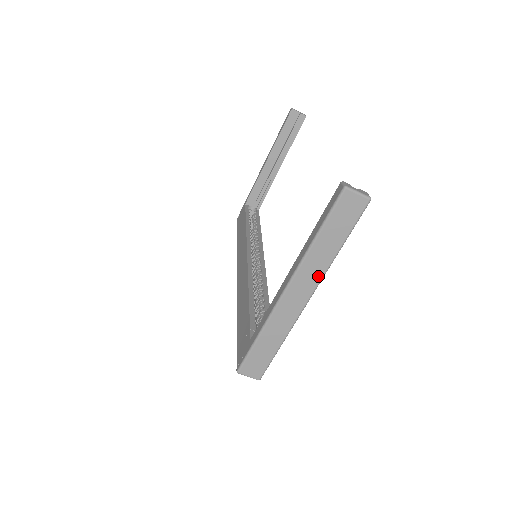
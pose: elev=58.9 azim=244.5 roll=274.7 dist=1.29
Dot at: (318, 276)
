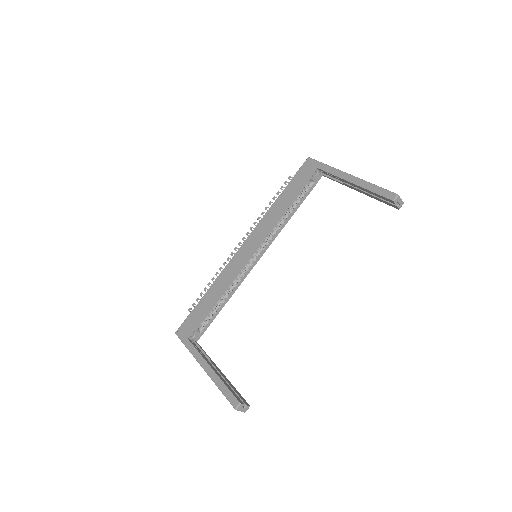
Dot at: occluded
